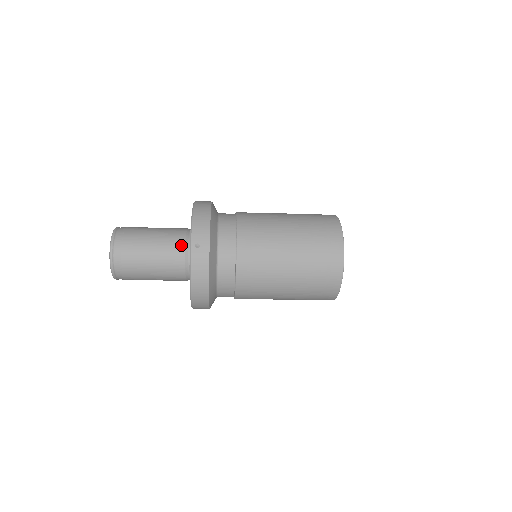
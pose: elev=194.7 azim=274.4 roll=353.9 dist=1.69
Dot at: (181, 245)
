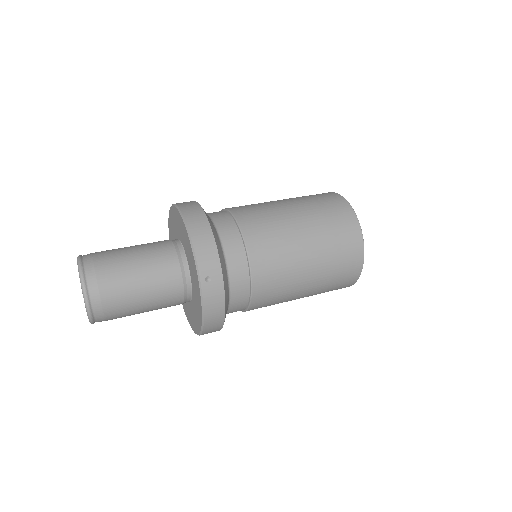
Dot at: (176, 271)
